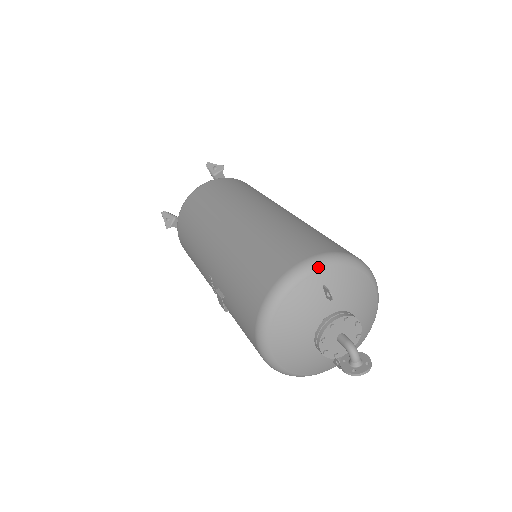
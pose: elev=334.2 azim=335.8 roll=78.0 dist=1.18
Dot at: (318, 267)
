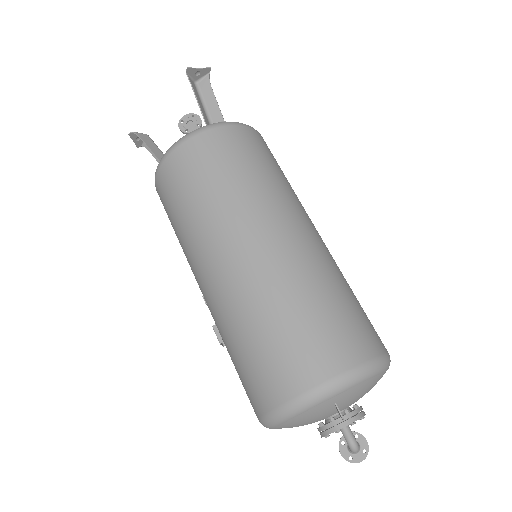
Dot at: (333, 394)
